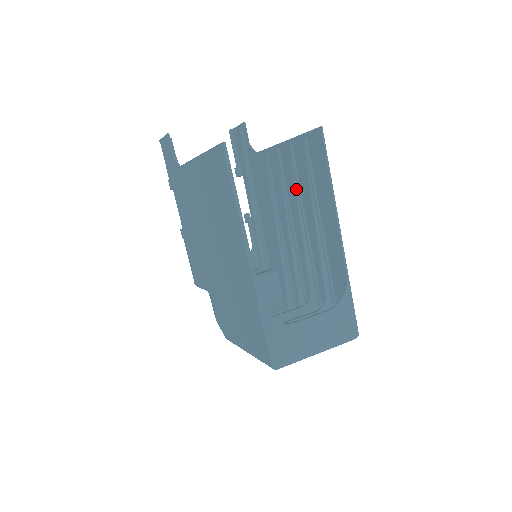
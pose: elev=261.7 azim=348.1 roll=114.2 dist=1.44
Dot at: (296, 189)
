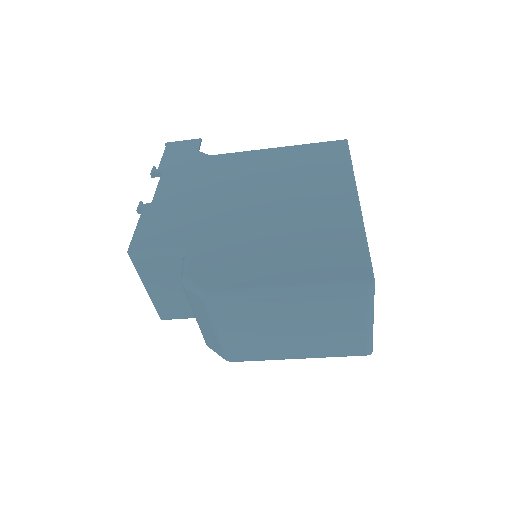
Dot at: occluded
